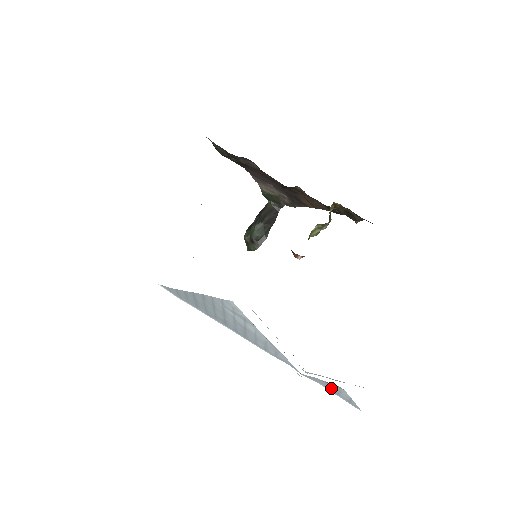
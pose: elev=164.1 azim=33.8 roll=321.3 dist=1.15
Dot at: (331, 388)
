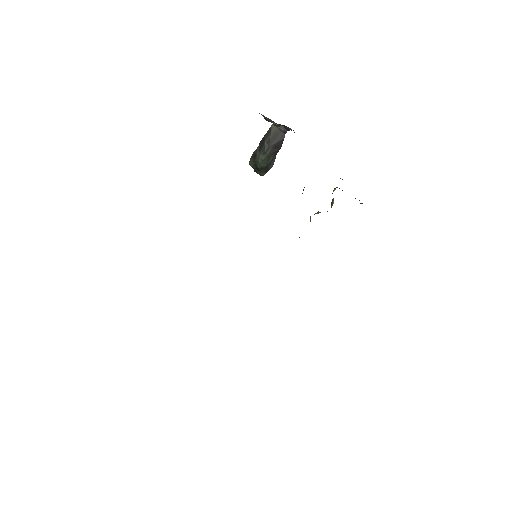
Dot at: occluded
